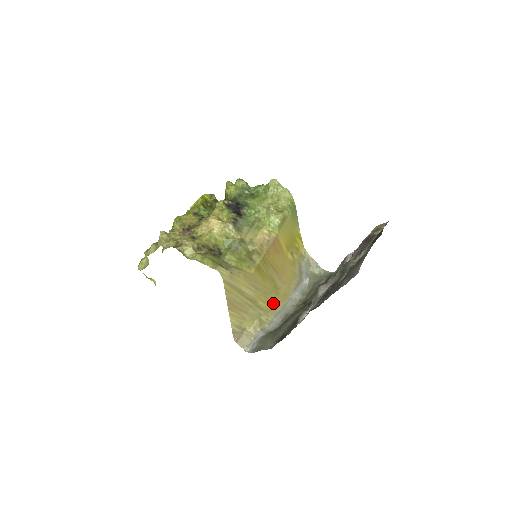
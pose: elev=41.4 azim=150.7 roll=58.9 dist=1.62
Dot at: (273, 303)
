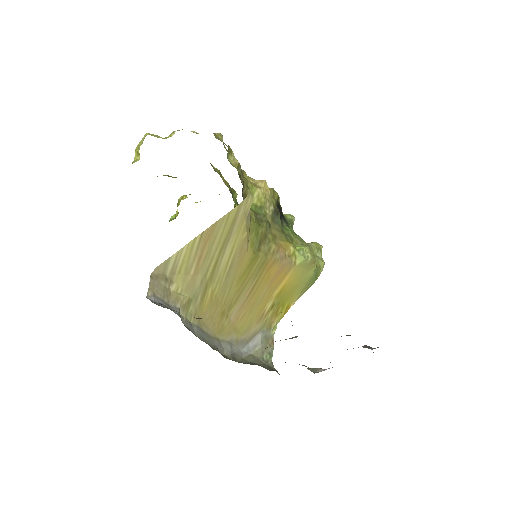
Dot at: (210, 315)
